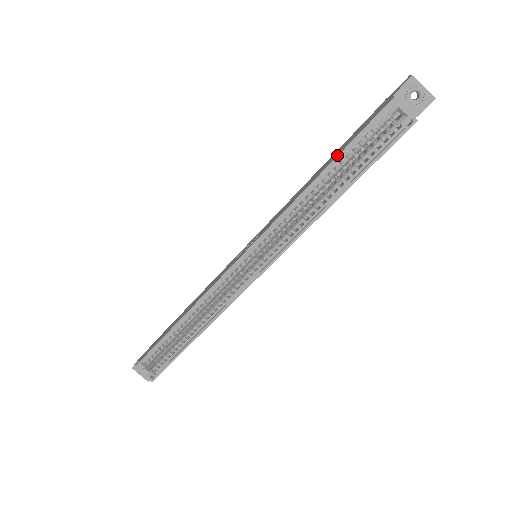
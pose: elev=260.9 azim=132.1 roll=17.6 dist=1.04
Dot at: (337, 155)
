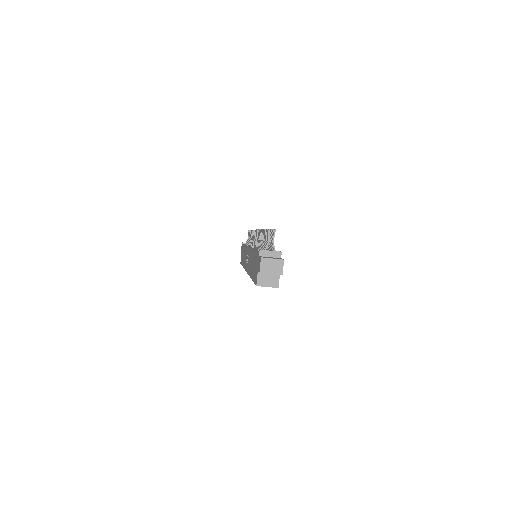
Dot at: (252, 279)
